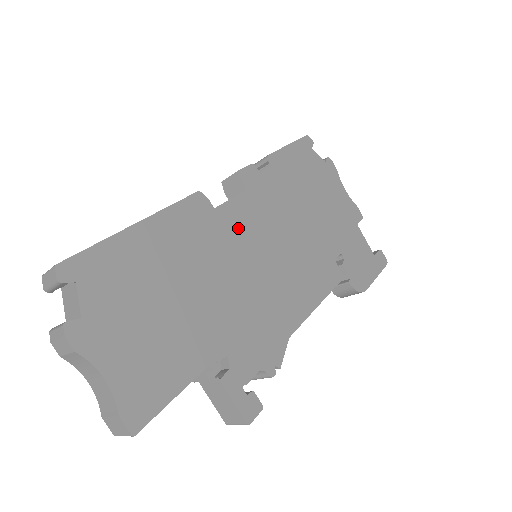
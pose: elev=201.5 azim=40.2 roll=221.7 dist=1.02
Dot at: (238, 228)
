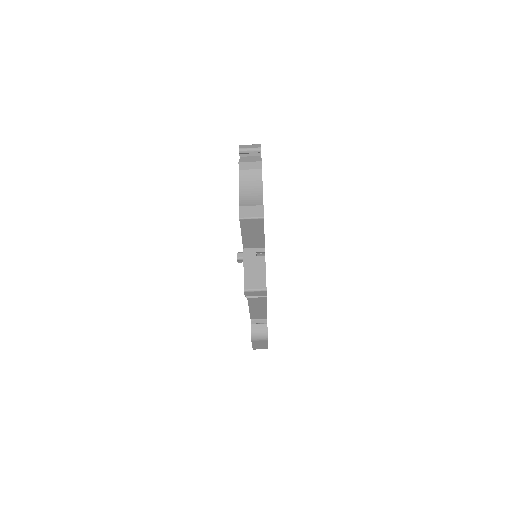
Dot at: occluded
